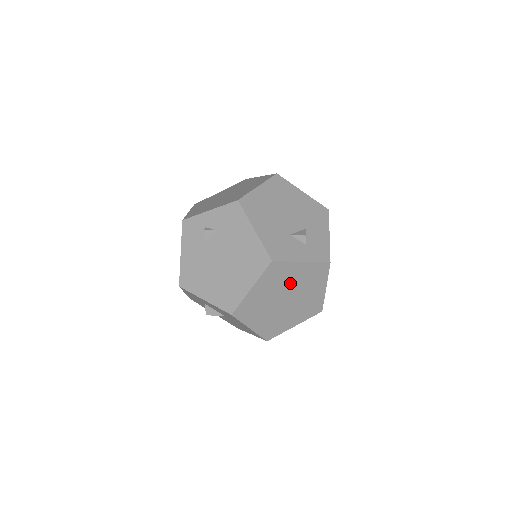
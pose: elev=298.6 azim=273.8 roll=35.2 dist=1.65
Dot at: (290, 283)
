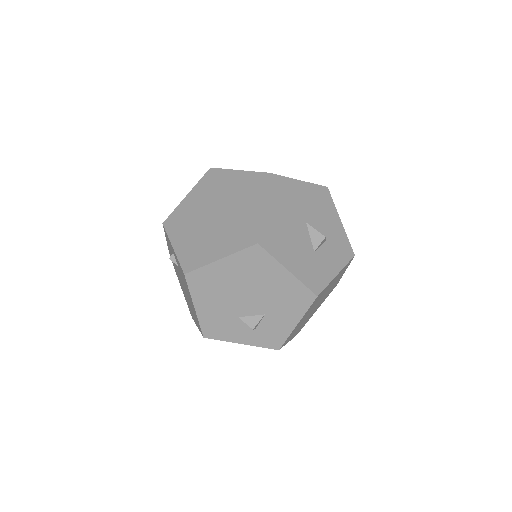
Dot at: occluded
